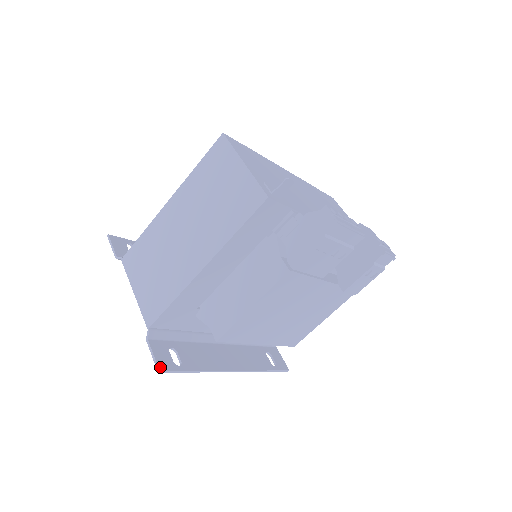
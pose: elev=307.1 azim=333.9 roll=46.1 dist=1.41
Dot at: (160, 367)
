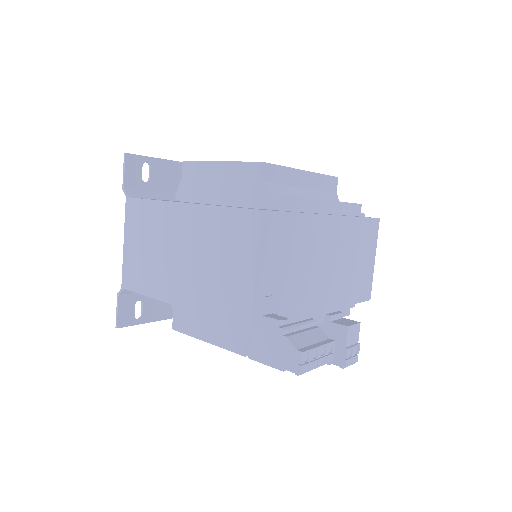
Dot at: (119, 324)
